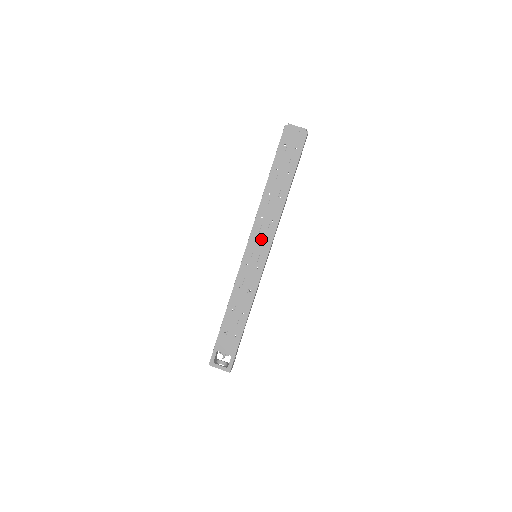
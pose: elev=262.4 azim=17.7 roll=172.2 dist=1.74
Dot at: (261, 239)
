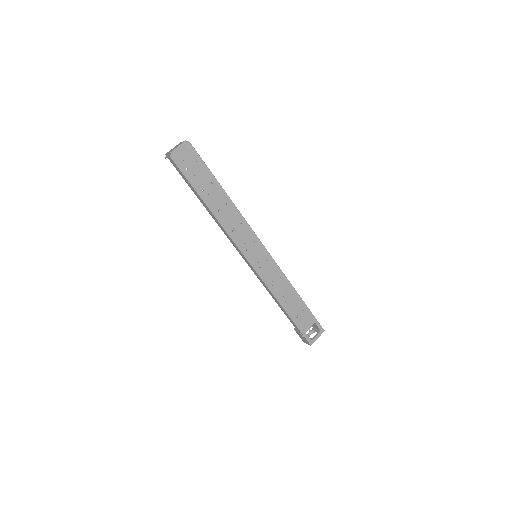
Dot at: (248, 243)
